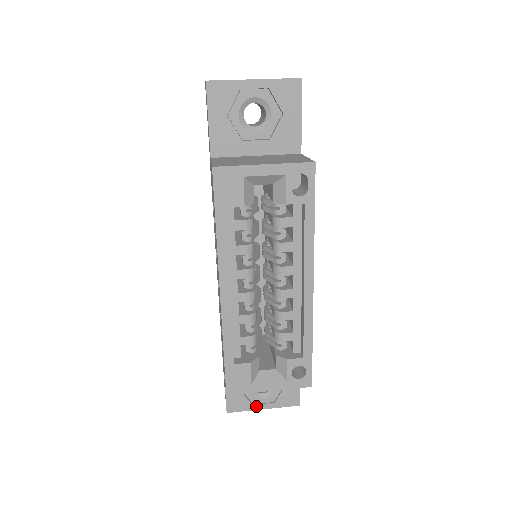
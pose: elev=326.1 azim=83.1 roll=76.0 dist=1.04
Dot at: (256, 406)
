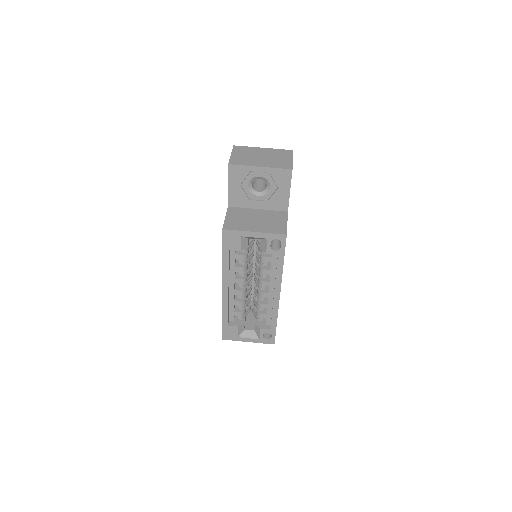
Dot at: occluded
